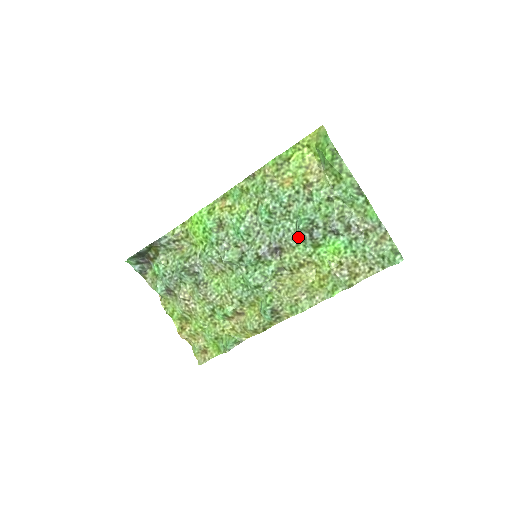
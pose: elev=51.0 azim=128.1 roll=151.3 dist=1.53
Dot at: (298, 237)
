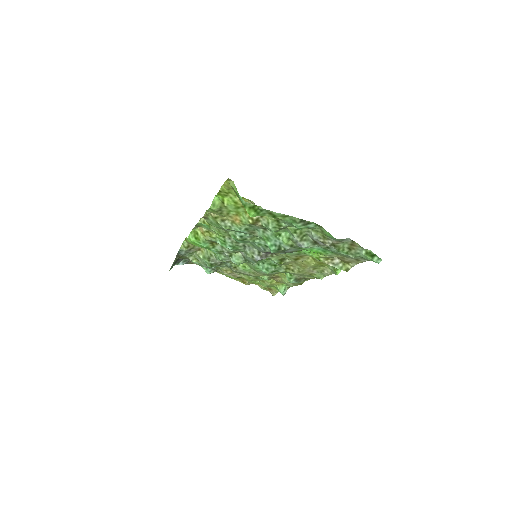
Dot at: occluded
